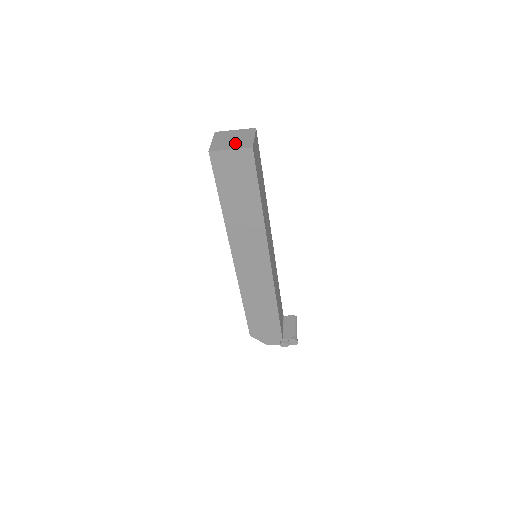
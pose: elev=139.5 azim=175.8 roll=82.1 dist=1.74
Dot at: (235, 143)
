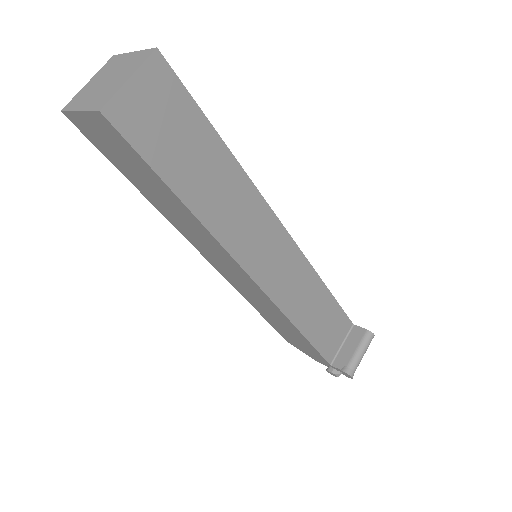
Dot at: (97, 93)
